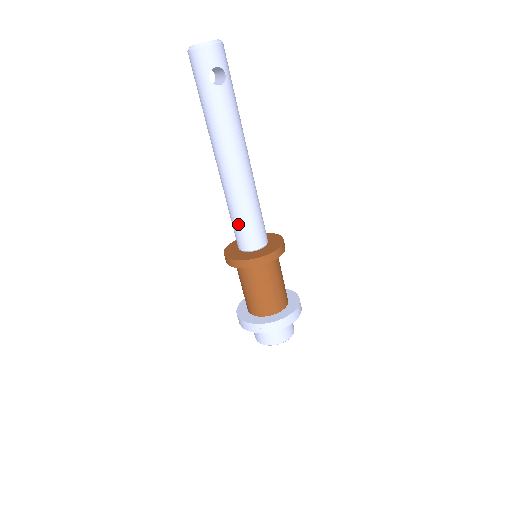
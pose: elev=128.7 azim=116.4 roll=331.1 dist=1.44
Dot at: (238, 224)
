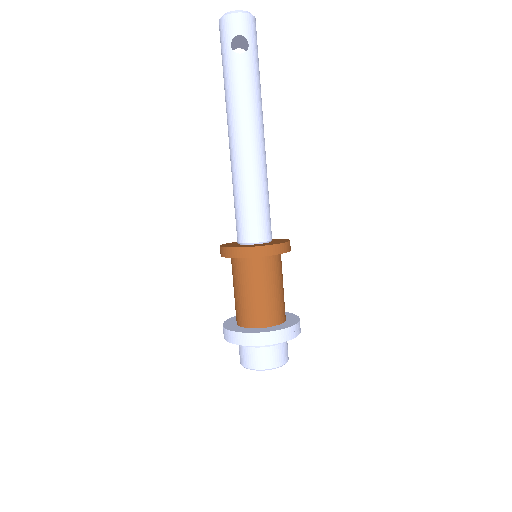
Dot at: (238, 209)
